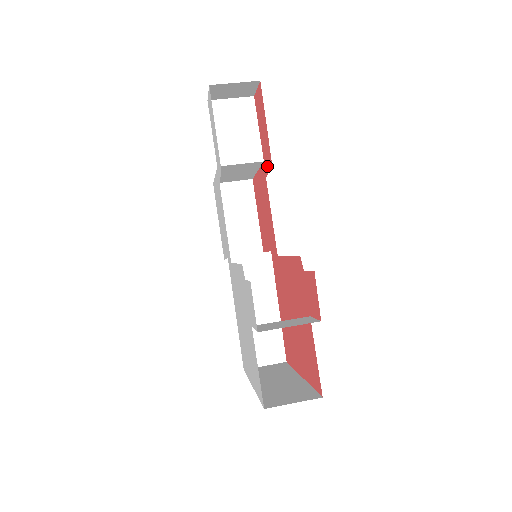
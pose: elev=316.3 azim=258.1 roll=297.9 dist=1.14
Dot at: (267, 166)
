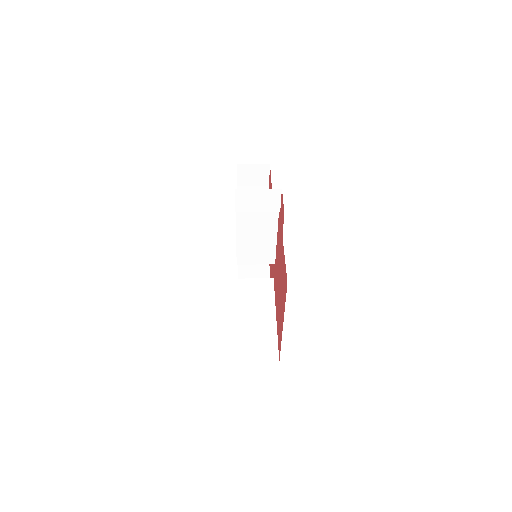
Dot at: occluded
